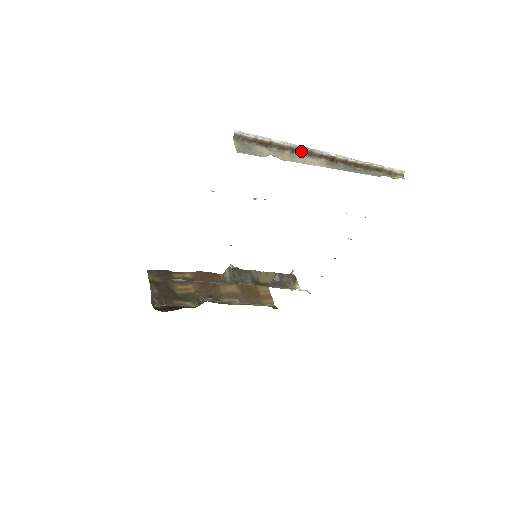
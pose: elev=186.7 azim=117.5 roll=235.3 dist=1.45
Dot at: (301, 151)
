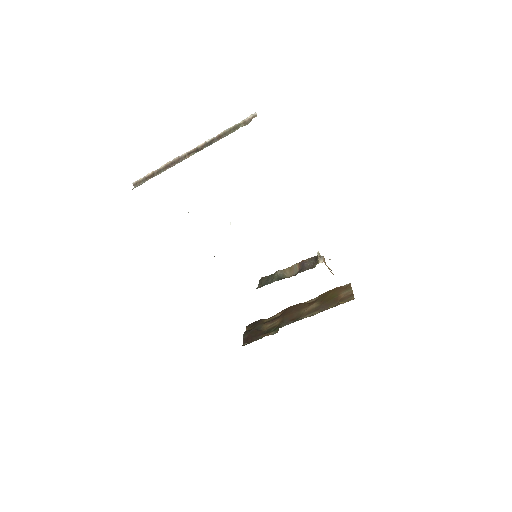
Dot at: (174, 162)
